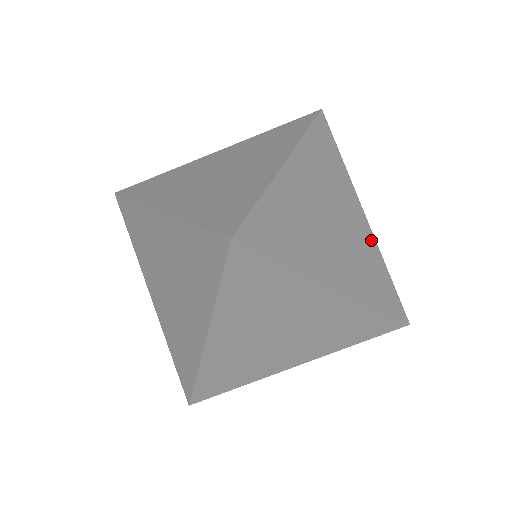
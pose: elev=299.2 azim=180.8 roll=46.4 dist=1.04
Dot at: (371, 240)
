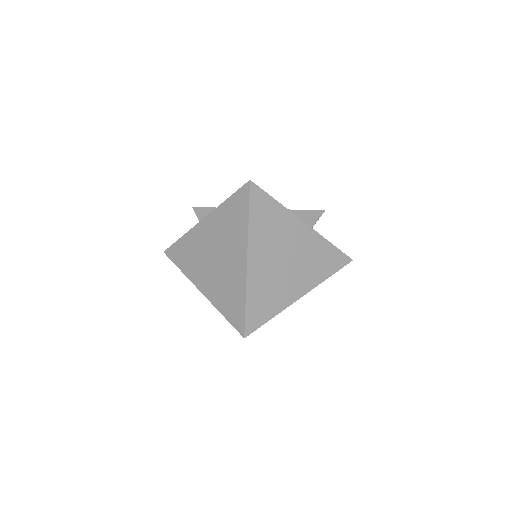
Dot at: occluded
